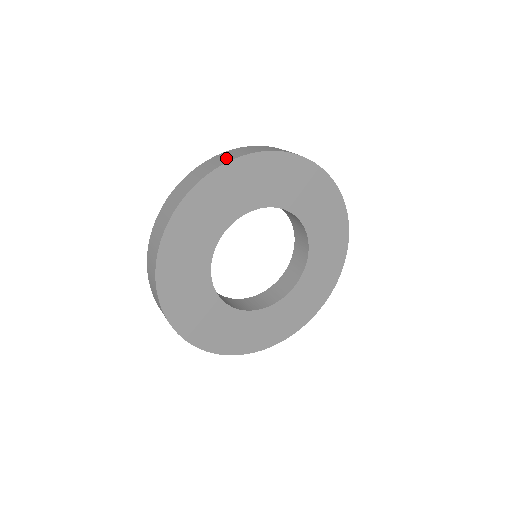
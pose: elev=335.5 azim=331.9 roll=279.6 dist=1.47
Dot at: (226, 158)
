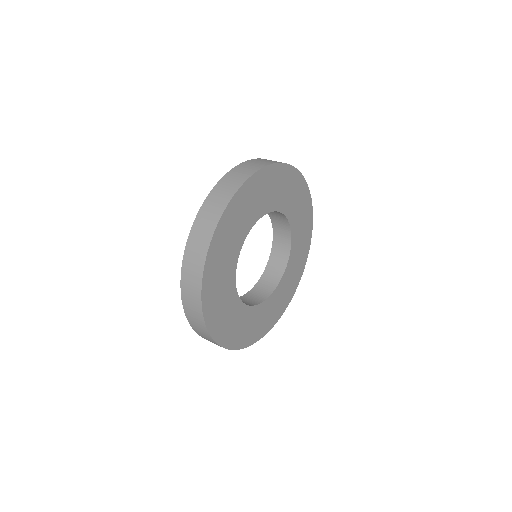
Dot at: (200, 248)
